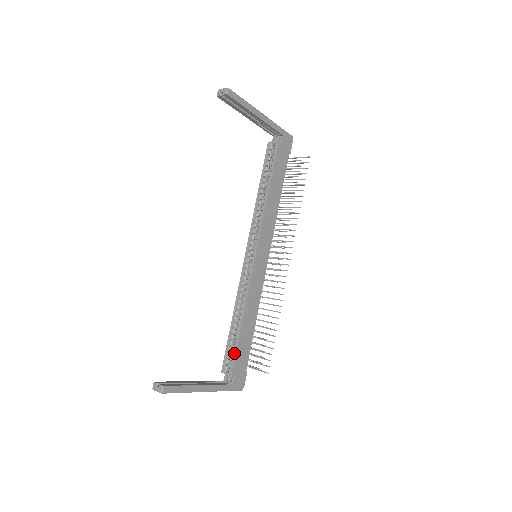
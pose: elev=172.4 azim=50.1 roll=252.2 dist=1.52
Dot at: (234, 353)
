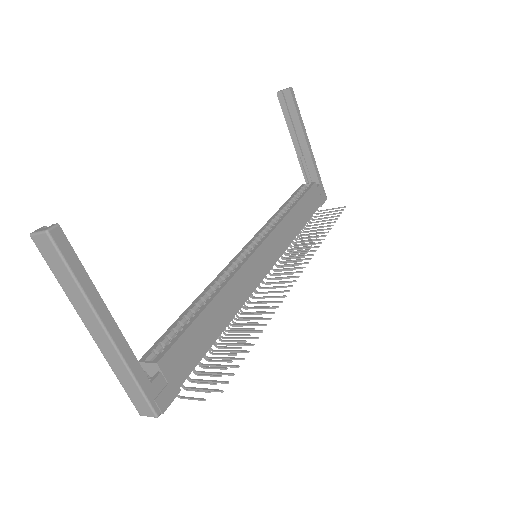
Dot at: (178, 335)
